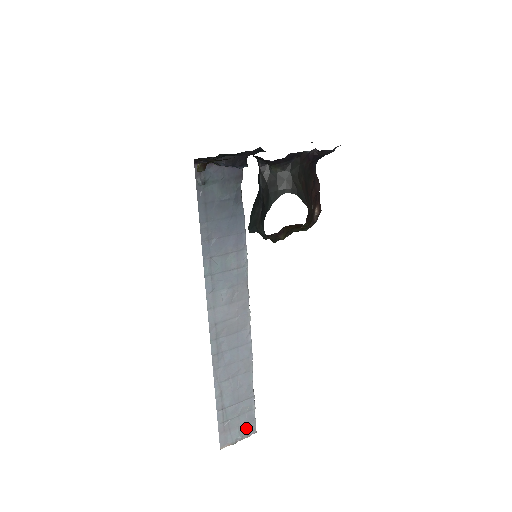
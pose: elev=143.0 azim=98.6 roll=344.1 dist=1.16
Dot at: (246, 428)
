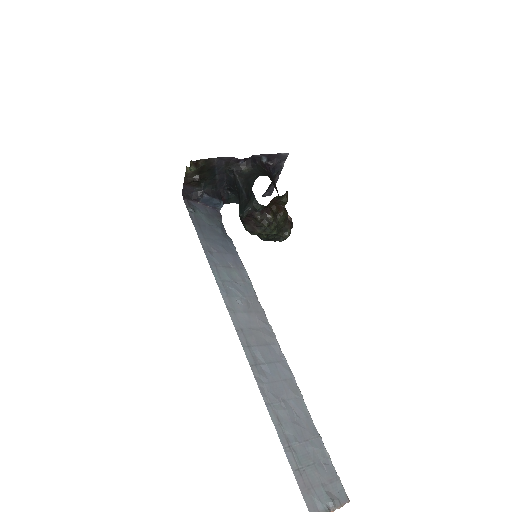
Dot at: (332, 489)
